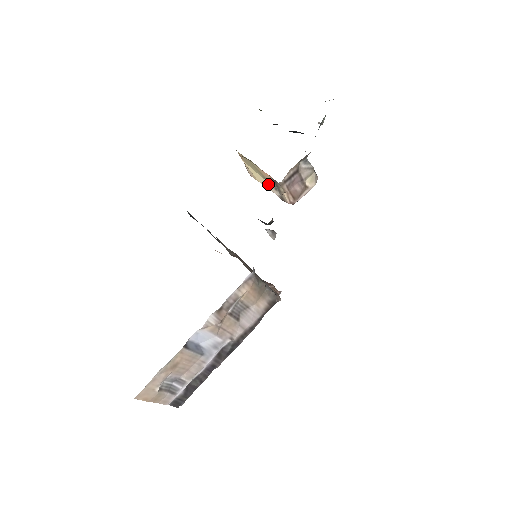
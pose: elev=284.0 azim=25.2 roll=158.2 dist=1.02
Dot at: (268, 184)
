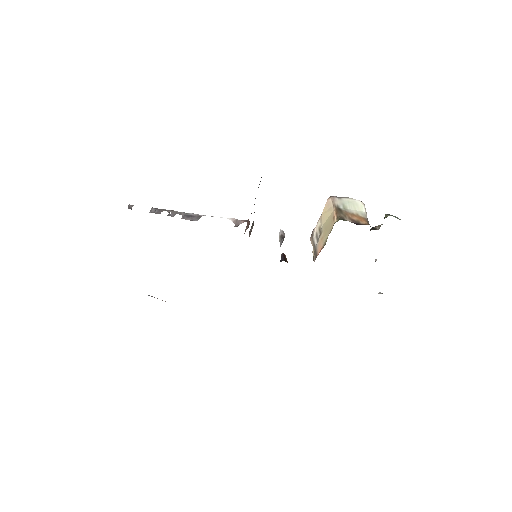
Dot at: (320, 226)
